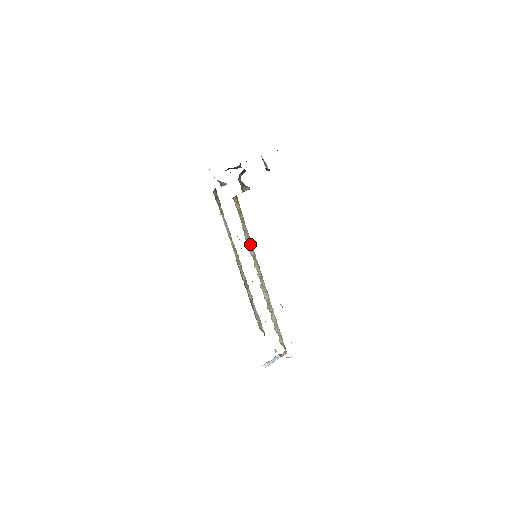
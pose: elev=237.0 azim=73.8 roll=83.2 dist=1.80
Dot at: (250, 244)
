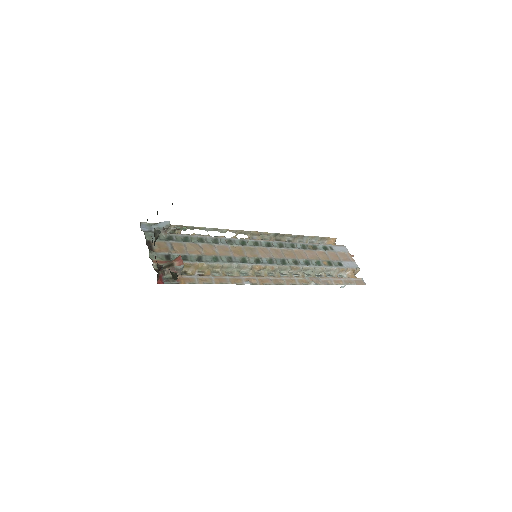
Dot at: (237, 267)
